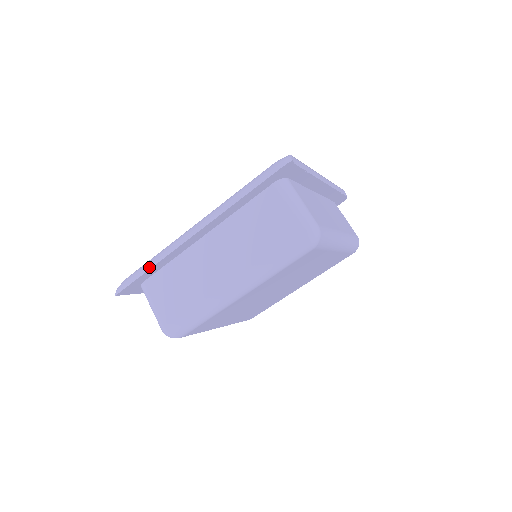
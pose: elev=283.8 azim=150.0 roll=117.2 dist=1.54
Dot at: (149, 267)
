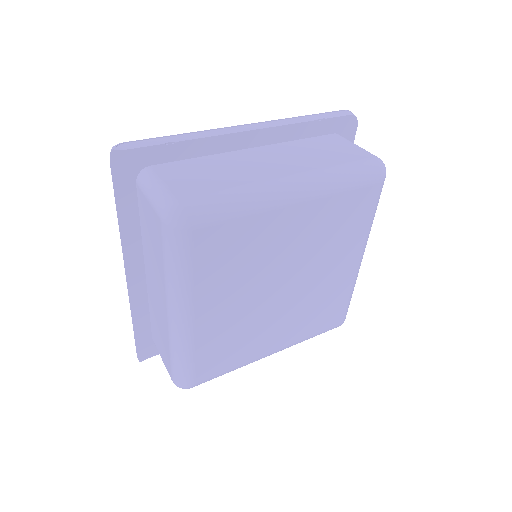
Dot at: occluded
